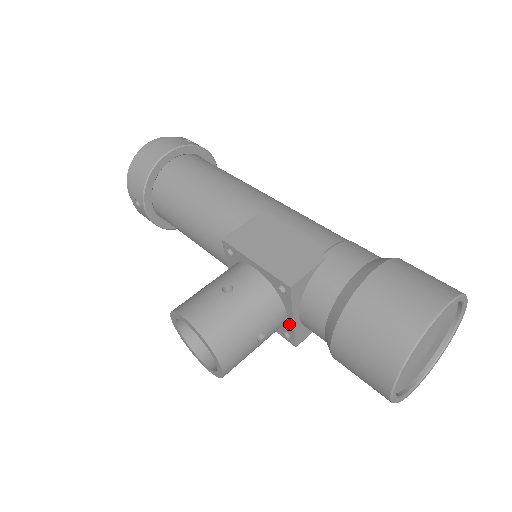
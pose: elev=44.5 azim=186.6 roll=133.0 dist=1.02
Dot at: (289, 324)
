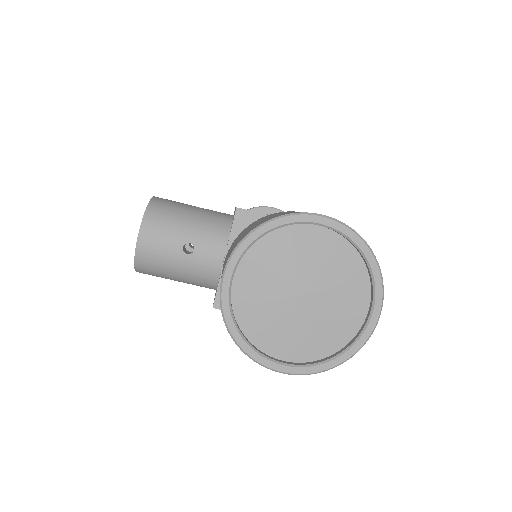
Dot at: (221, 271)
